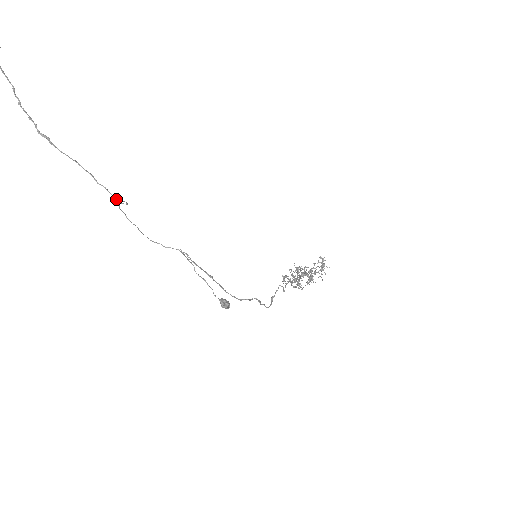
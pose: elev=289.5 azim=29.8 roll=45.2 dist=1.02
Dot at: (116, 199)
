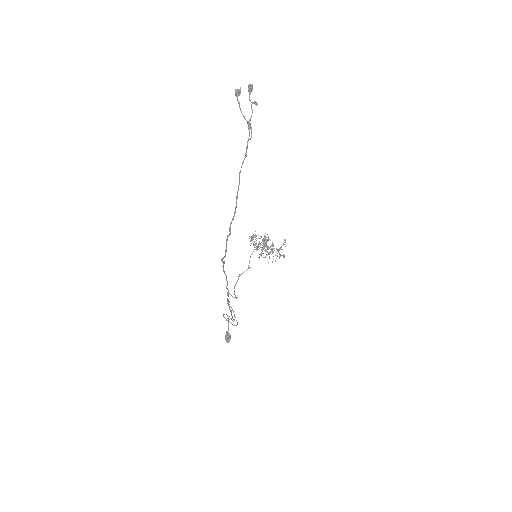
Dot at: (228, 299)
